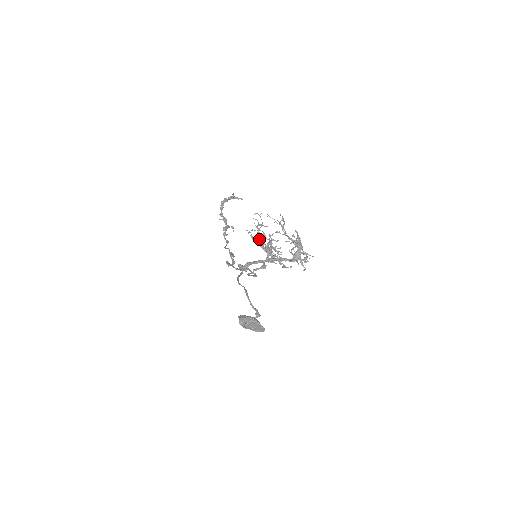
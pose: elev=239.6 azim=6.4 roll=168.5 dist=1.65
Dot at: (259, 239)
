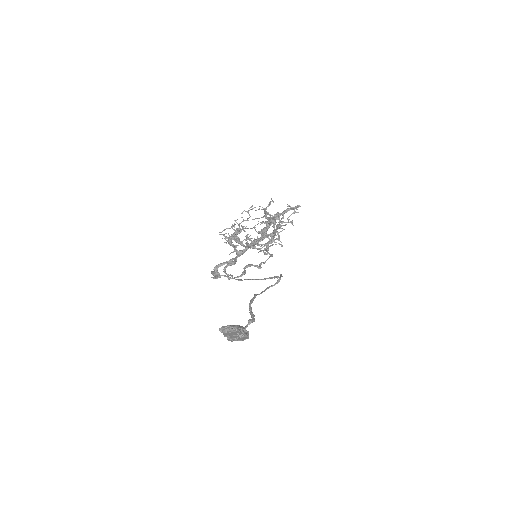
Dot at: (237, 236)
